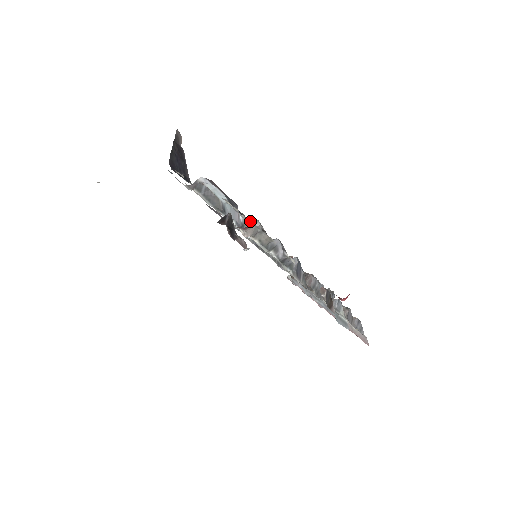
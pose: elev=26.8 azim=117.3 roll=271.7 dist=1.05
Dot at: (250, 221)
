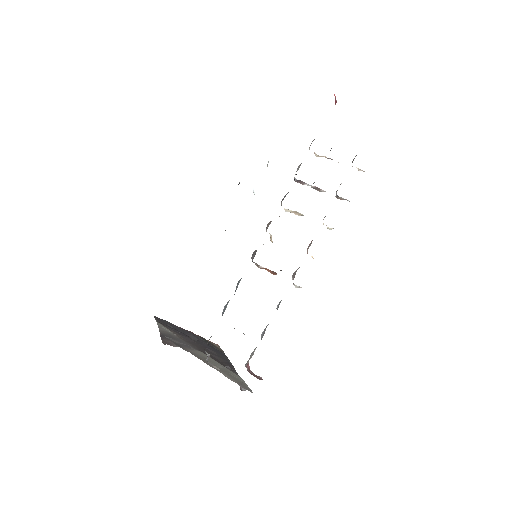
Dot at: (246, 364)
